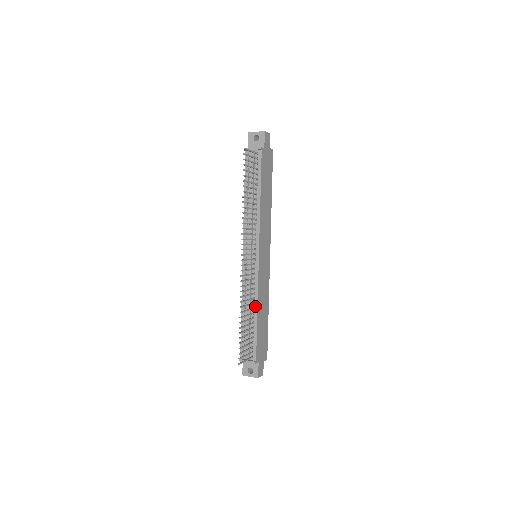
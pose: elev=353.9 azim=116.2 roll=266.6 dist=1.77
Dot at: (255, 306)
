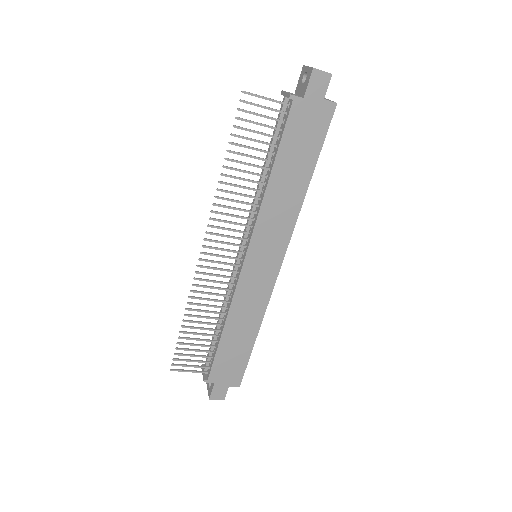
Dot at: (225, 318)
